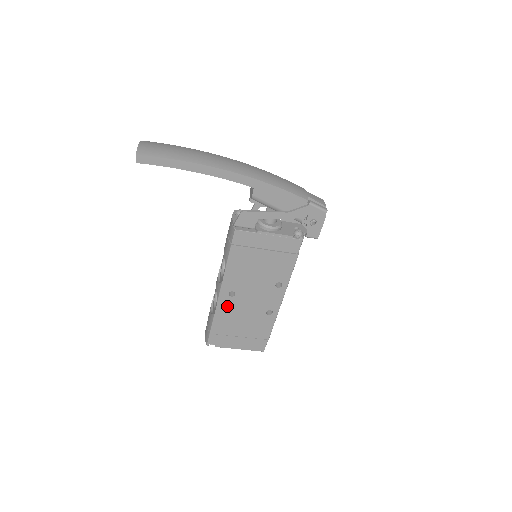
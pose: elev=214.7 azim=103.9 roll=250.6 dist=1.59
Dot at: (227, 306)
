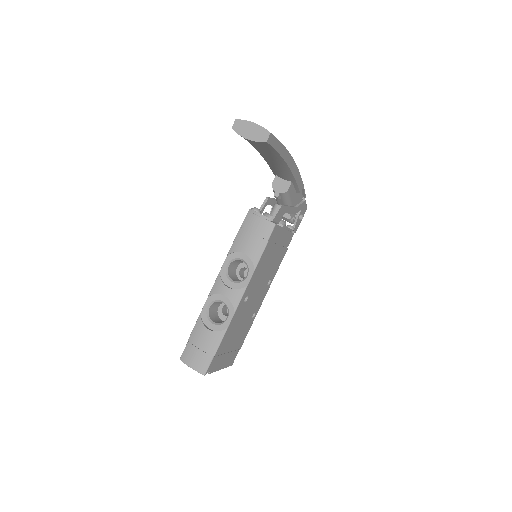
Dot at: (238, 315)
